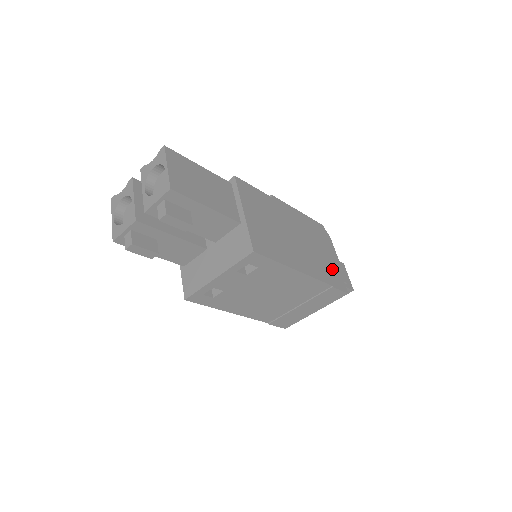
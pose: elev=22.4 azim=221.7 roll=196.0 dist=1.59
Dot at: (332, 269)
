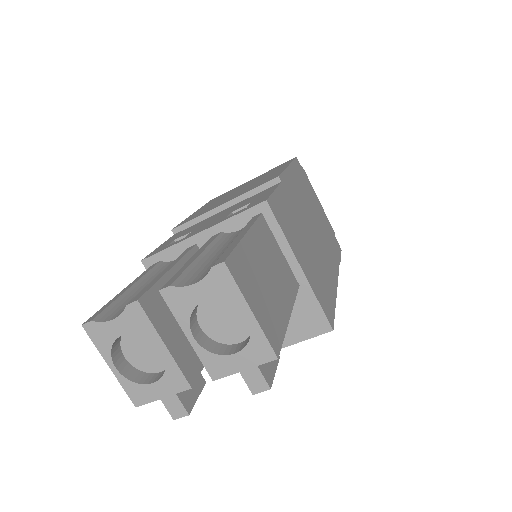
Dot at: (328, 231)
